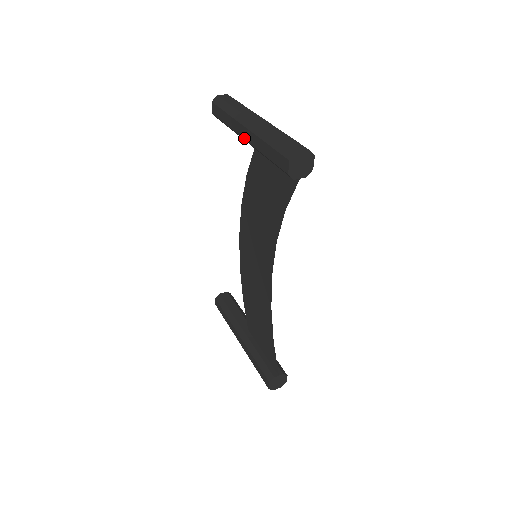
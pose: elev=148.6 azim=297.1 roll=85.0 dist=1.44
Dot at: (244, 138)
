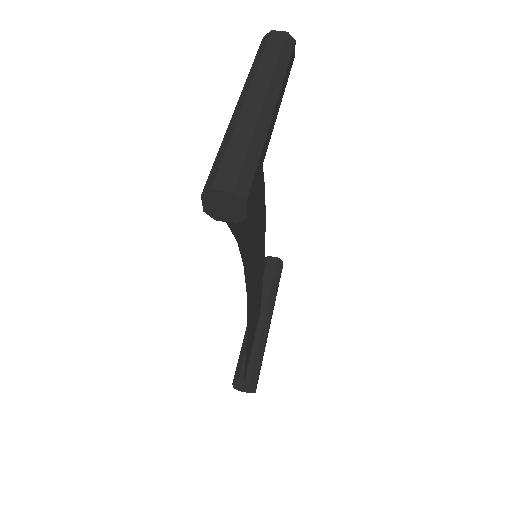
Dot at: occluded
